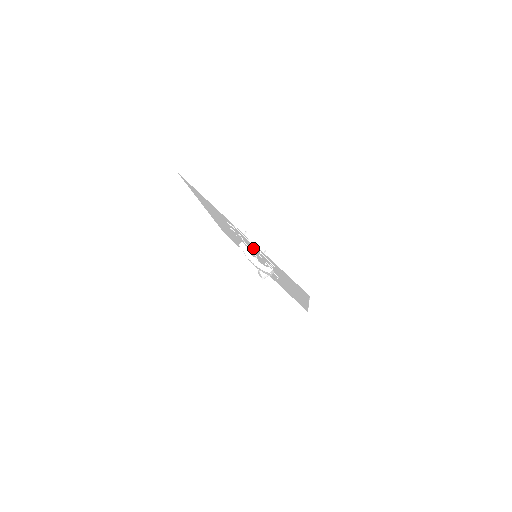
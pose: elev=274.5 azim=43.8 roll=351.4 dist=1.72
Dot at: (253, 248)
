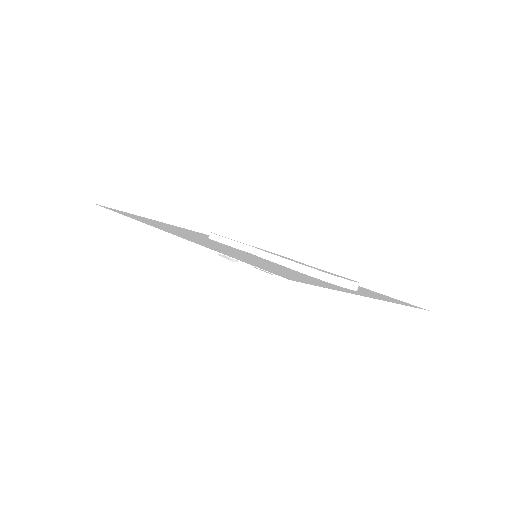
Dot at: occluded
